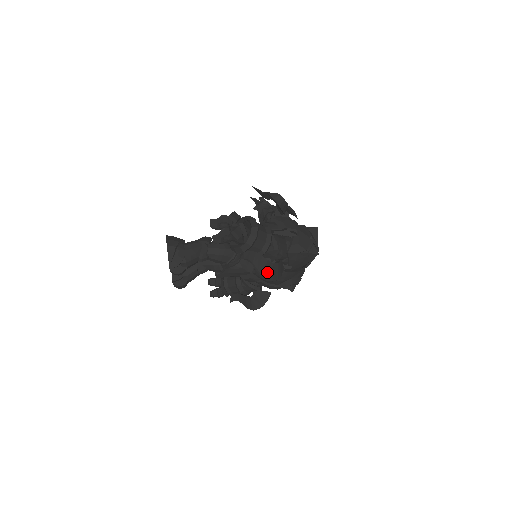
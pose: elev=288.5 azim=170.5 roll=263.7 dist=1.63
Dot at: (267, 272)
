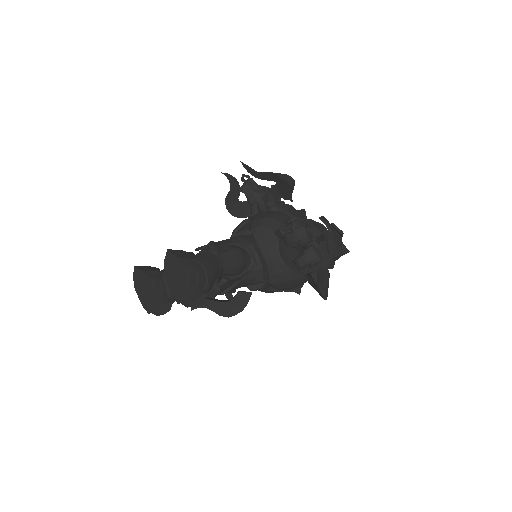
Dot at: (327, 289)
